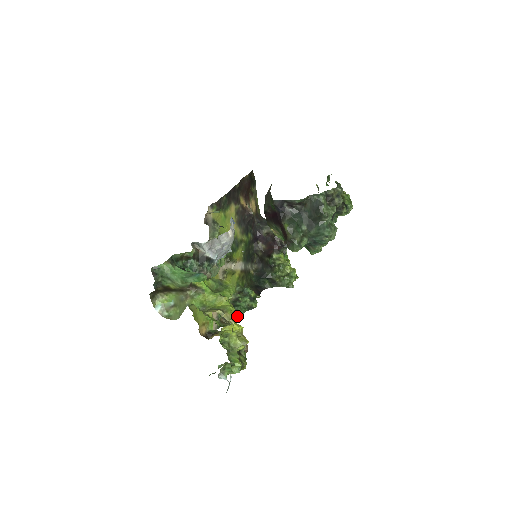
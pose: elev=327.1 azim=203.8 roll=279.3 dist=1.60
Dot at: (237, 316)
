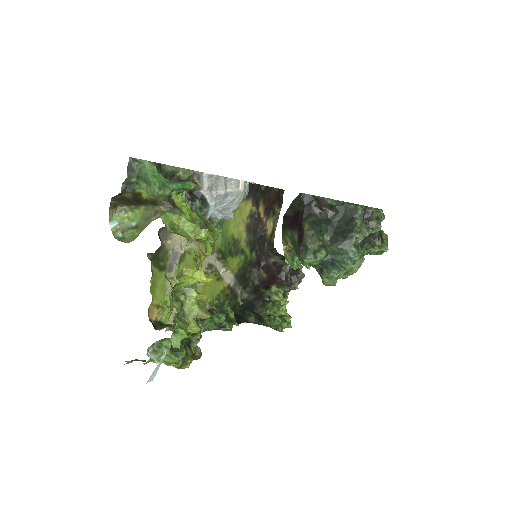
Dot at: (202, 326)
